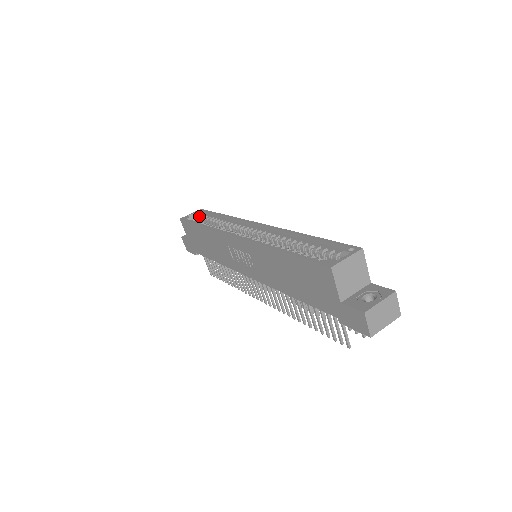
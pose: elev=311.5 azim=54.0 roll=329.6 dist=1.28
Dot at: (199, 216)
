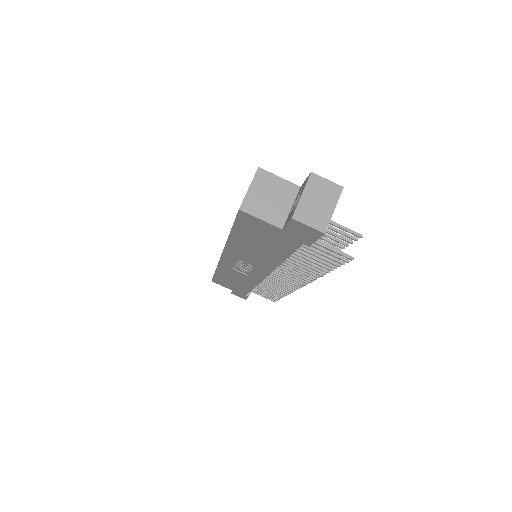
Dot at: occluded
